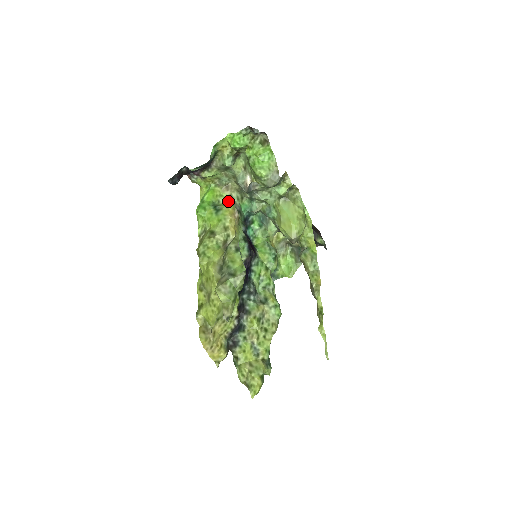
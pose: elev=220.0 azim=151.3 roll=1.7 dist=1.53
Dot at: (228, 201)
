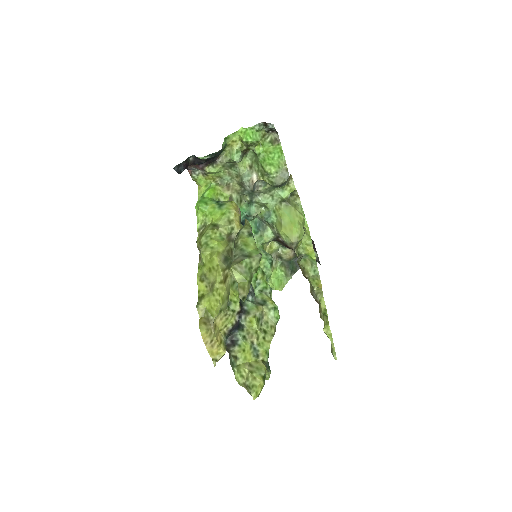
Dot at: occluded
